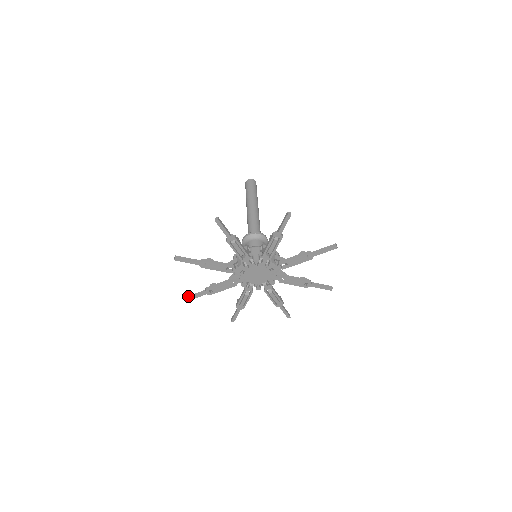
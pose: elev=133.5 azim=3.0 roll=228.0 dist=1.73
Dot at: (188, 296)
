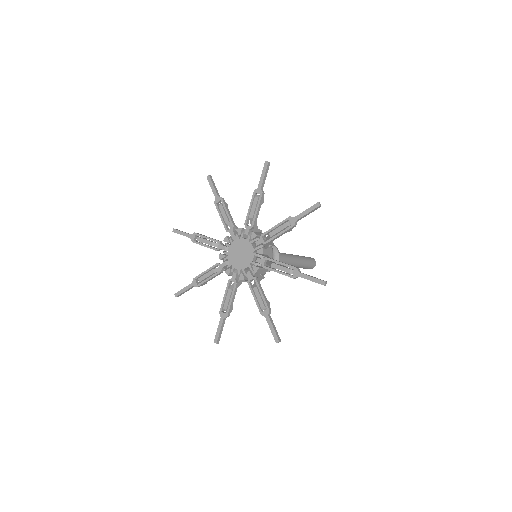
Dot at: occluded
